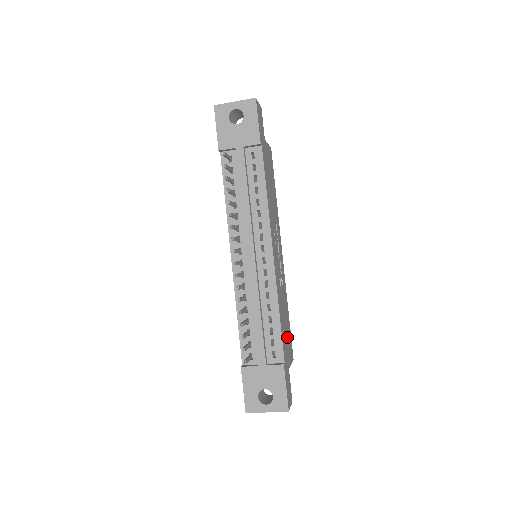
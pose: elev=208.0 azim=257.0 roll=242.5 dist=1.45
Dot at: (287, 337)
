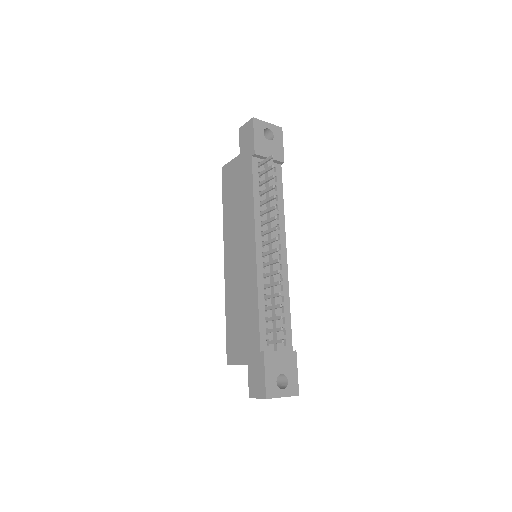
Dot at: occluded
